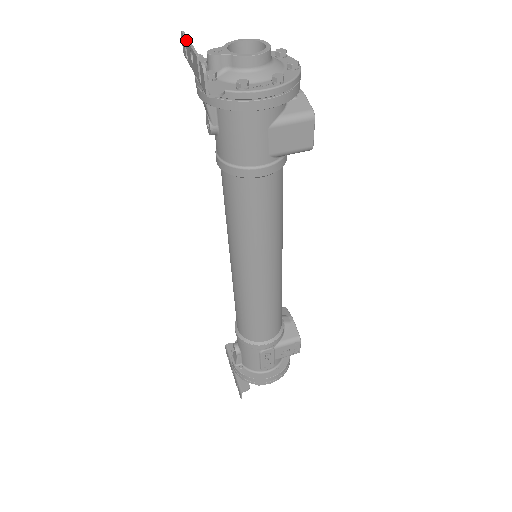
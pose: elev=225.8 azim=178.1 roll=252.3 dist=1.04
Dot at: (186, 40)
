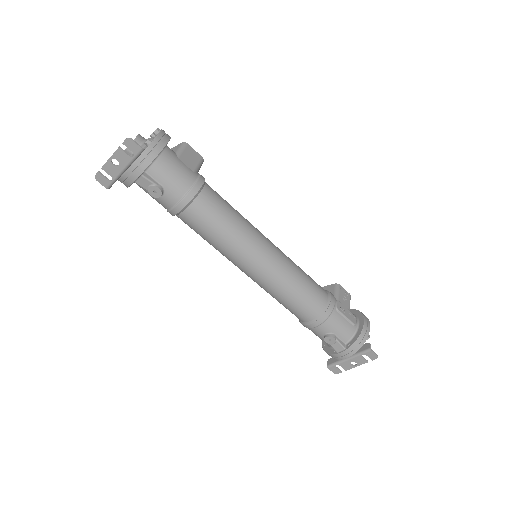
Dot at: (103, 166)
